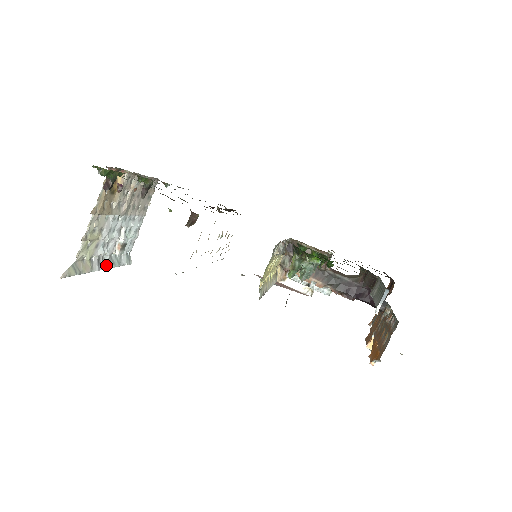
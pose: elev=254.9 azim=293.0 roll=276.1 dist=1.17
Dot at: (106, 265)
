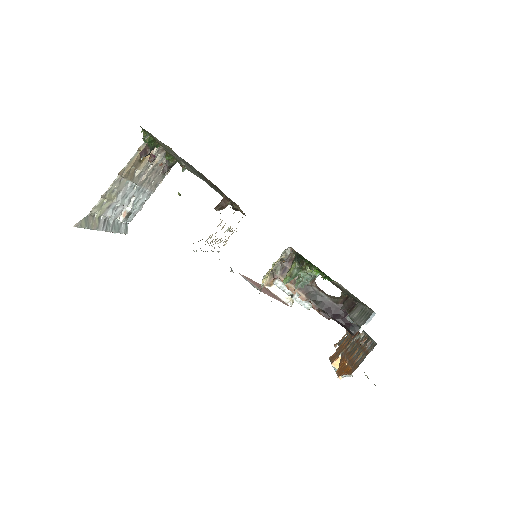
Dot at: (109, 228)
